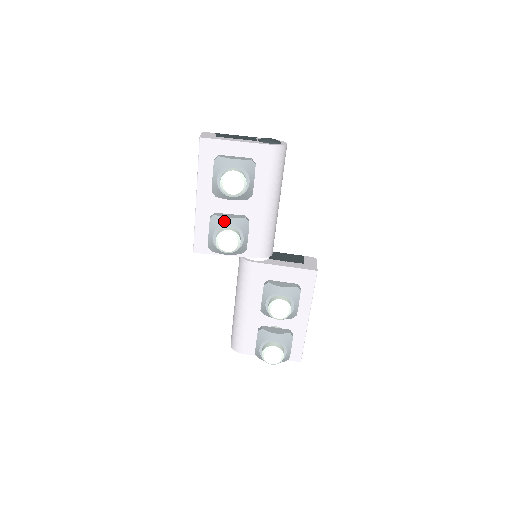
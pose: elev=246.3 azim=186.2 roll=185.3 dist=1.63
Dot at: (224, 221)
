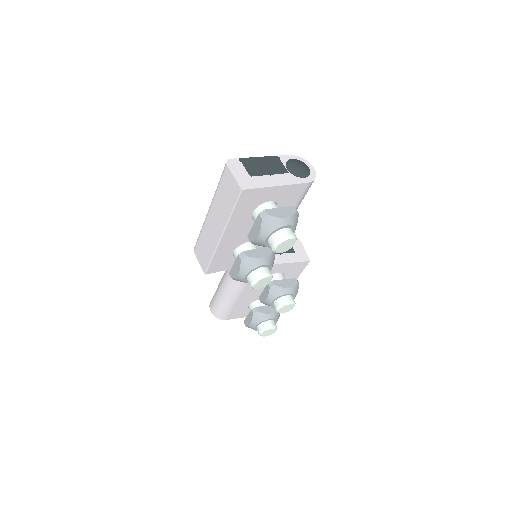
Dot at: (258, 263)
